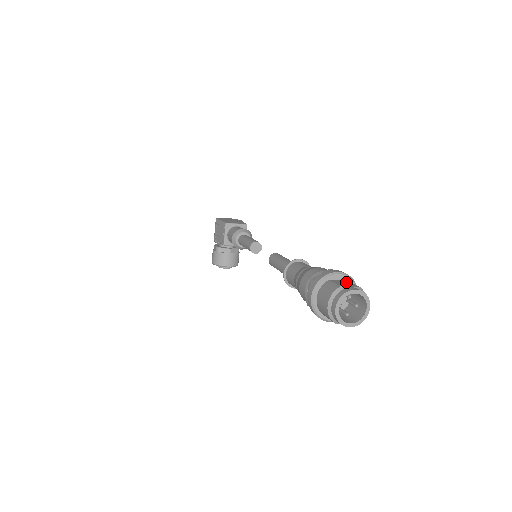
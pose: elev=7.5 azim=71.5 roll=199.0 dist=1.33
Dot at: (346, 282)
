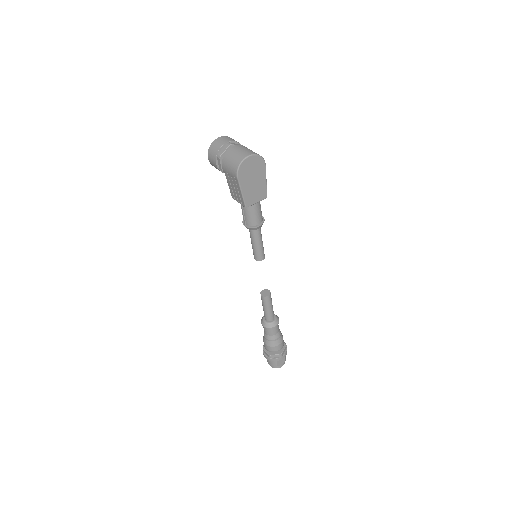
Dot at: (282, 359)
